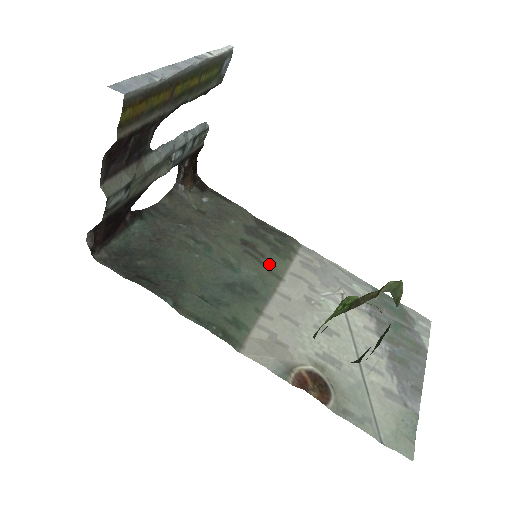
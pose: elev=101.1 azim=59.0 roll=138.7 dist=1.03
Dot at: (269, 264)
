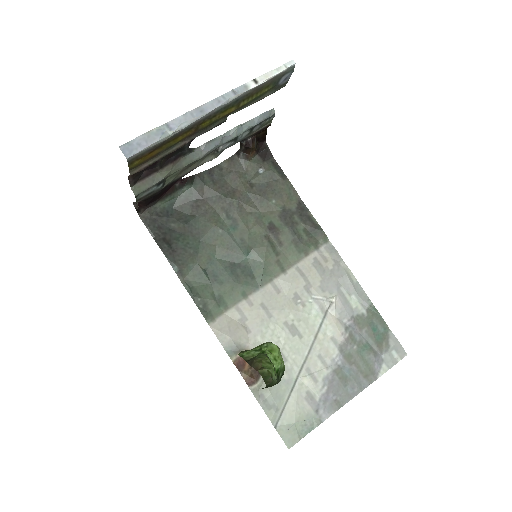
Dot at: (282, 254)
